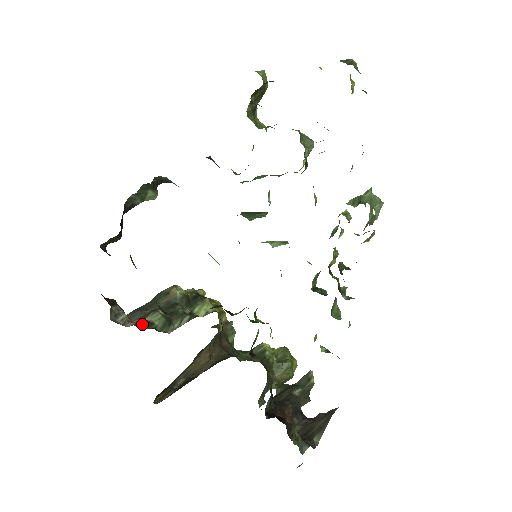
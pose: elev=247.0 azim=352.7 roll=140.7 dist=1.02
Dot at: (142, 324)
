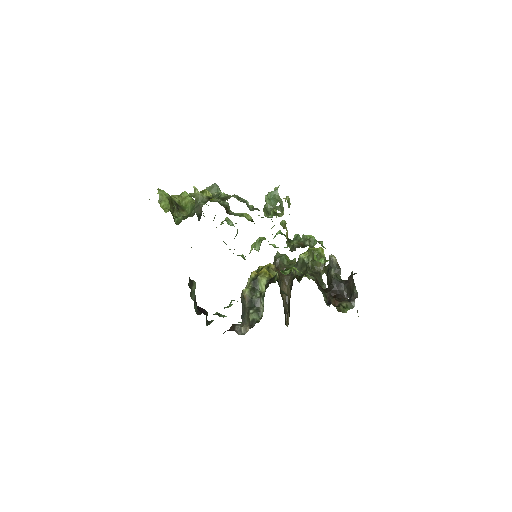
Dot at: (251, 324)
